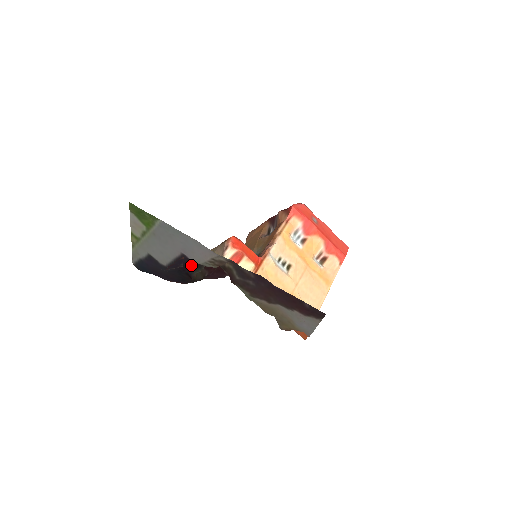
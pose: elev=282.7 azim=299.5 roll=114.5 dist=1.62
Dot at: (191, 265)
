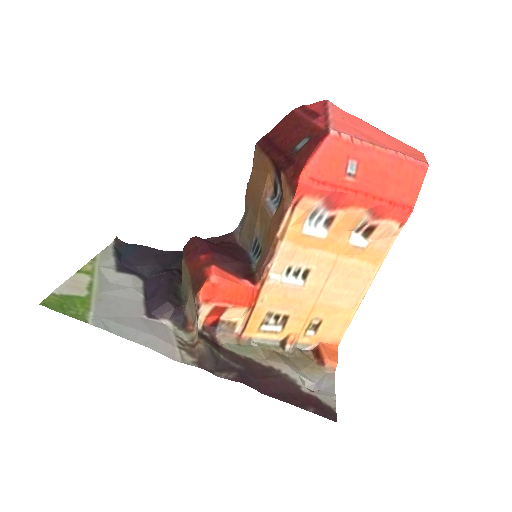
Dot at: (171, 284)
